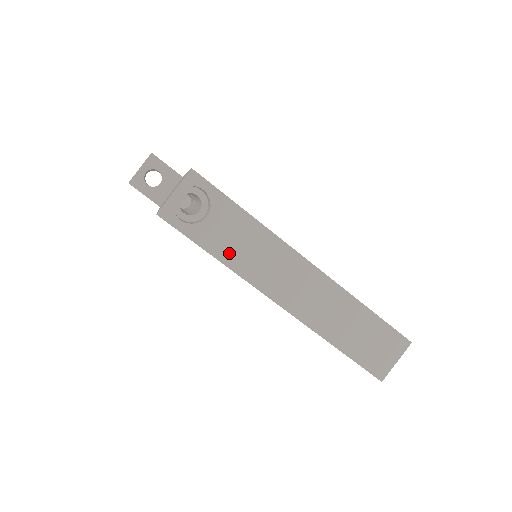
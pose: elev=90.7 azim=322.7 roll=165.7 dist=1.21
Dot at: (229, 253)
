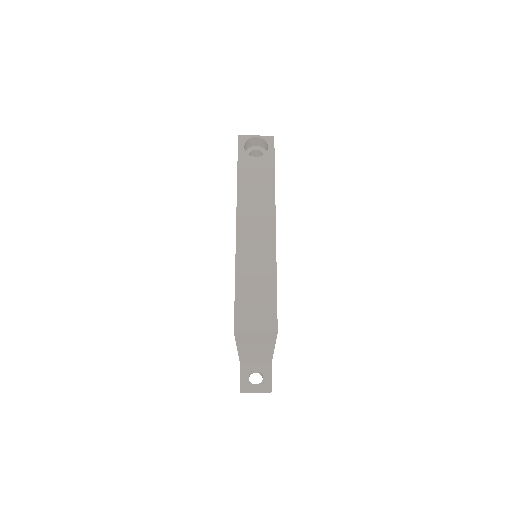
Dot at: (246, 179)
